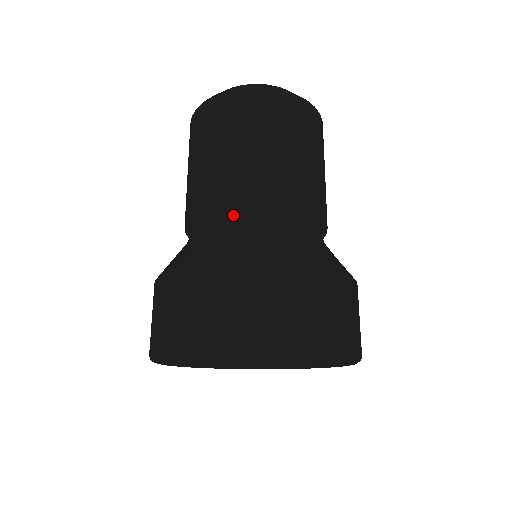
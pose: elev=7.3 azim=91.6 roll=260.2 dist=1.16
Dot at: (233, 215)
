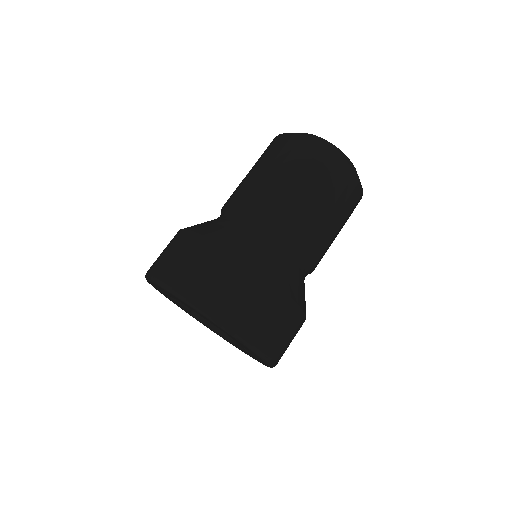
Dot at: (229, 212)
